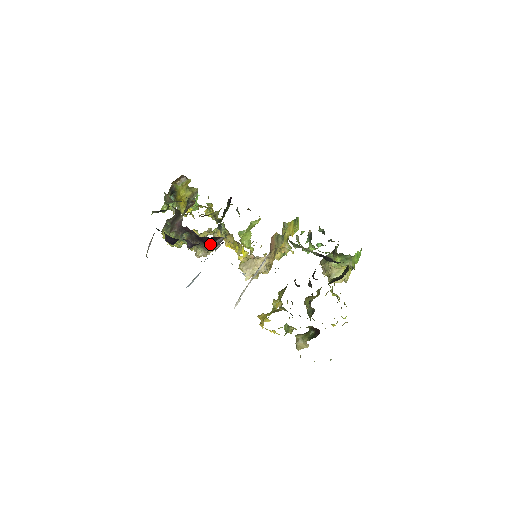
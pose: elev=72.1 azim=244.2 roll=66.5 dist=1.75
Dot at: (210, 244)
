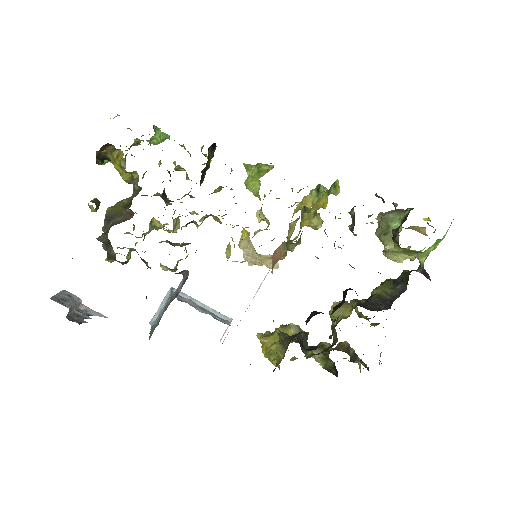
Dot at: occluded
